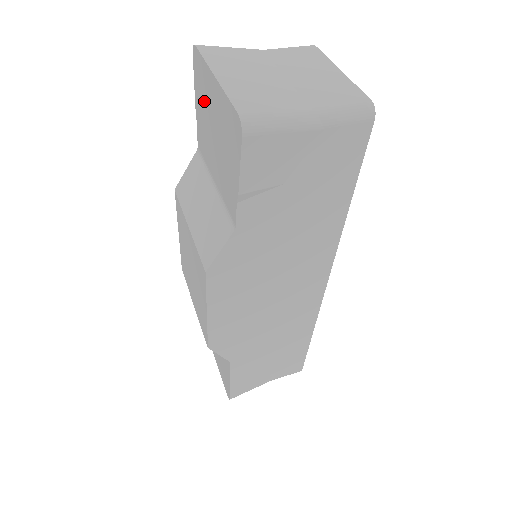
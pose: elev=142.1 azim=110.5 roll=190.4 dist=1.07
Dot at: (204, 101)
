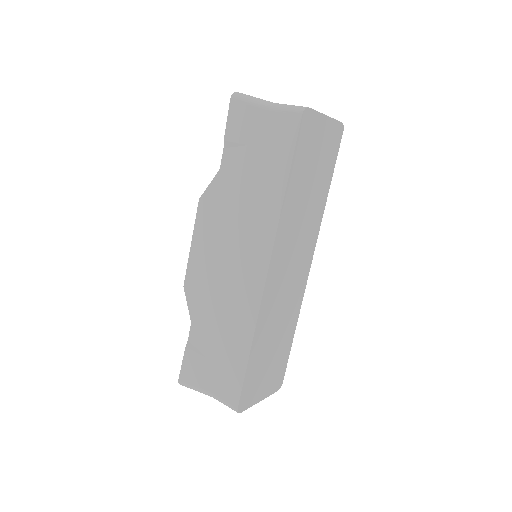
Dot at: occluded
